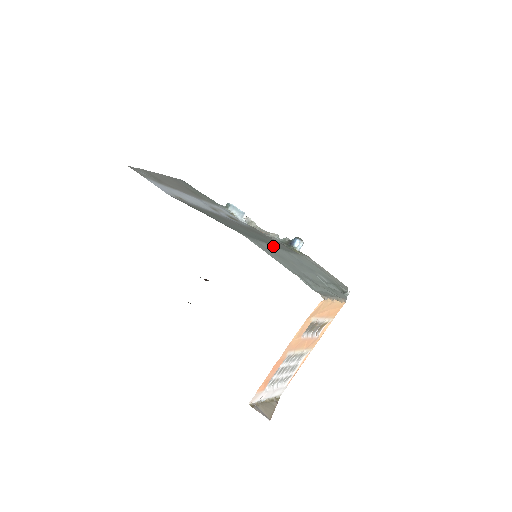
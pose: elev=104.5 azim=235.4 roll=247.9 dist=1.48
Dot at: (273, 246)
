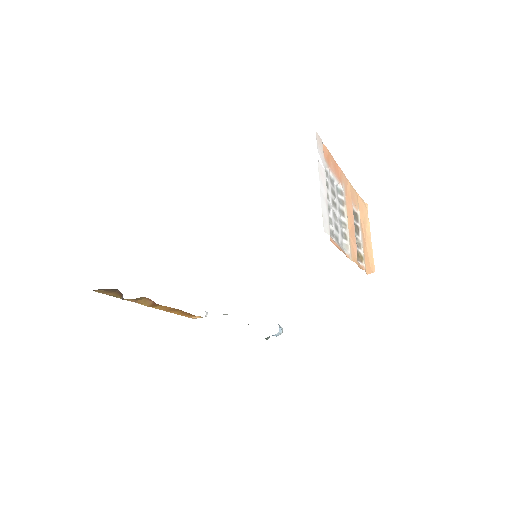
Dot at: occluded
